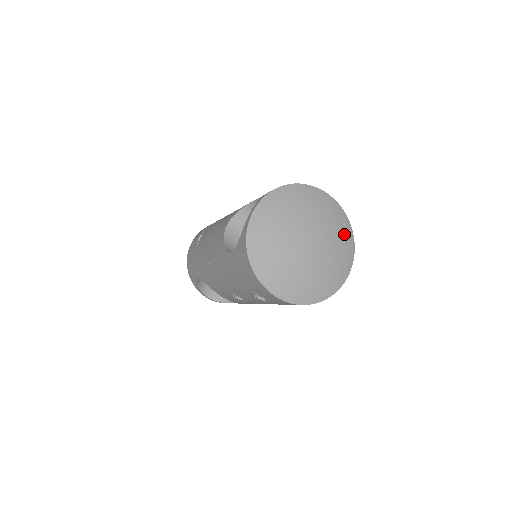
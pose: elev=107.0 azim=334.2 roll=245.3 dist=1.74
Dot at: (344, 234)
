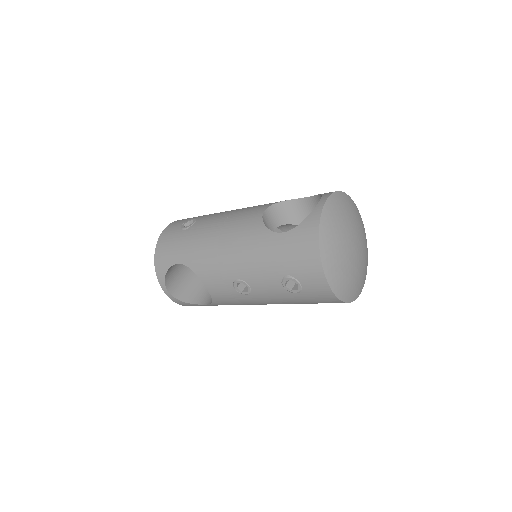
Dot at: (367, 253)
